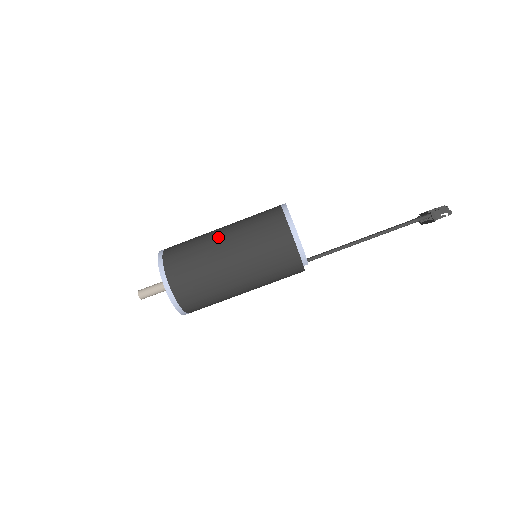
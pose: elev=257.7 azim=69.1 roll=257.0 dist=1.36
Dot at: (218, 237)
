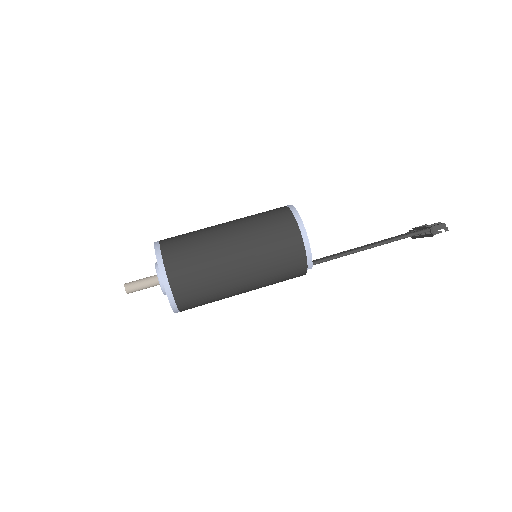
Dot at: (223, 232)
